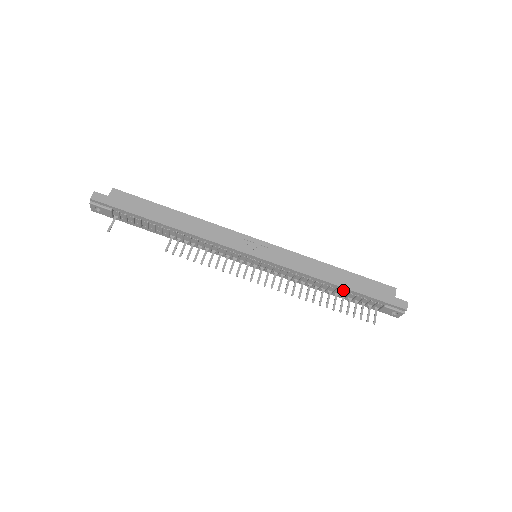
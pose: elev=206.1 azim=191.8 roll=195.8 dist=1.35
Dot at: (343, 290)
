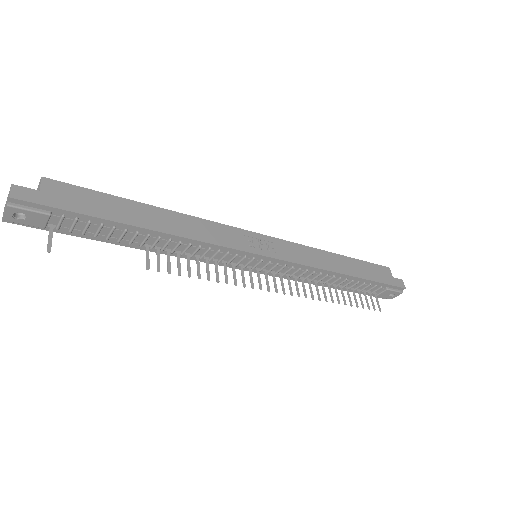
Dot at: (351, 280)
